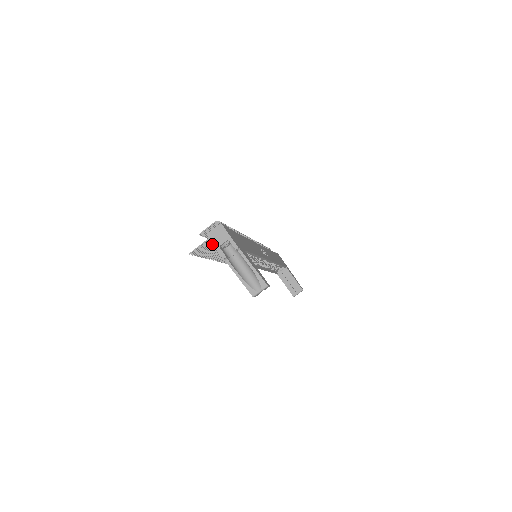
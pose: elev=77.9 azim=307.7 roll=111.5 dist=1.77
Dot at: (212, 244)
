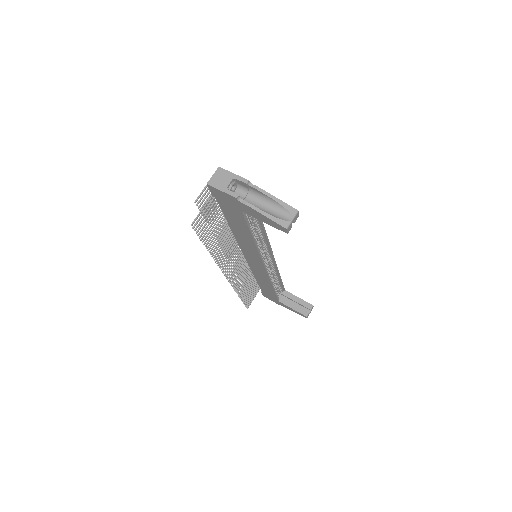
Dot at: (211, 219)
